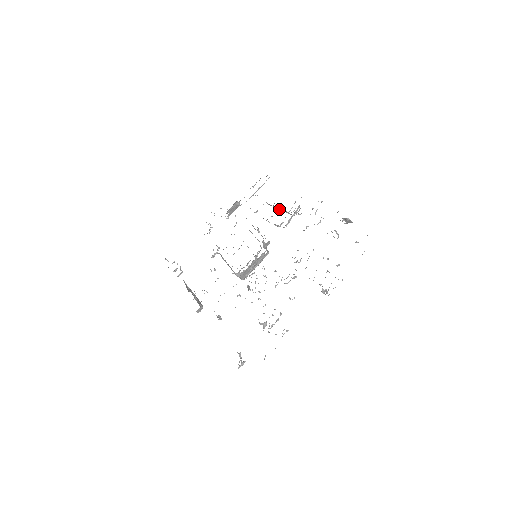
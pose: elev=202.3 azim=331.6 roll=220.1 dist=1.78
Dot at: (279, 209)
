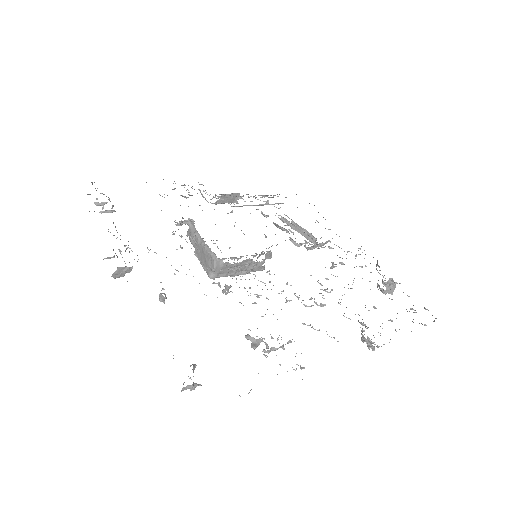
Dot at: (298, 231)
